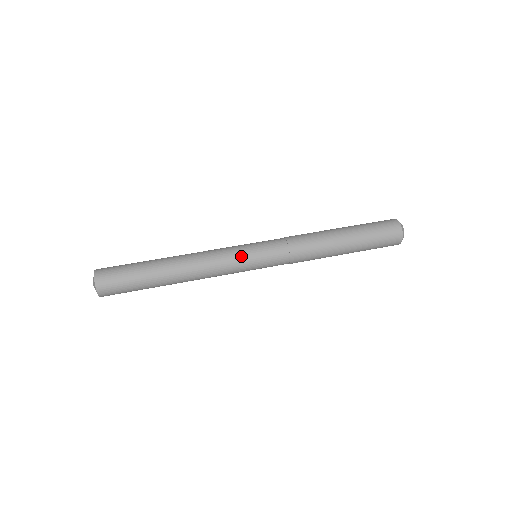
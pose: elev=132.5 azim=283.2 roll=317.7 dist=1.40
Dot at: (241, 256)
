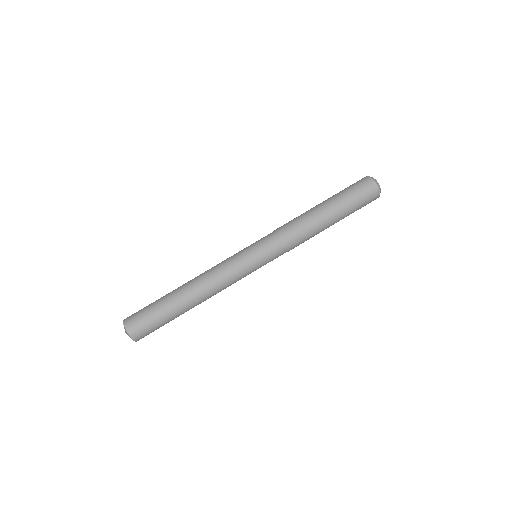
Dot at: (248, 271)
